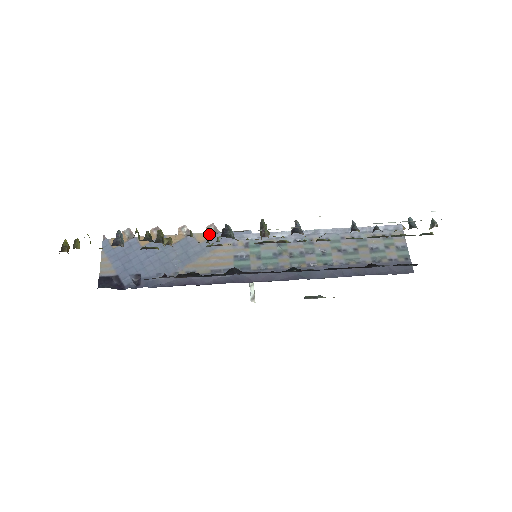
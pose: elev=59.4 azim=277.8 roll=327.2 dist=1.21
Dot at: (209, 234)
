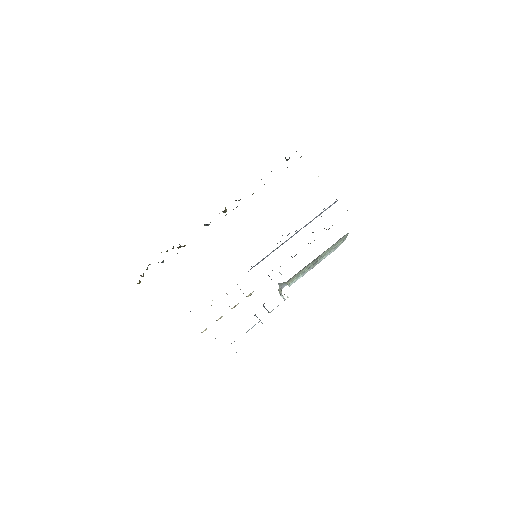
Dot at: occluded
